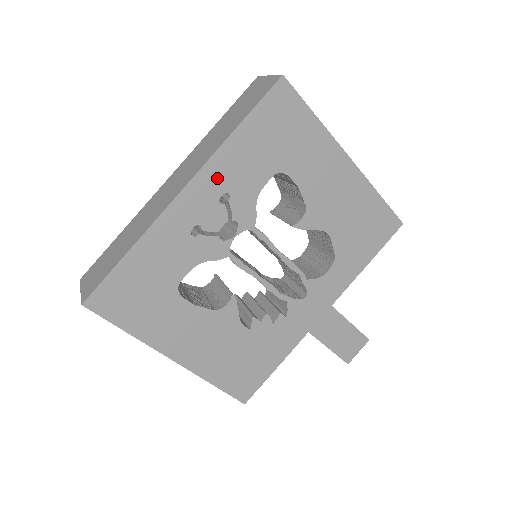
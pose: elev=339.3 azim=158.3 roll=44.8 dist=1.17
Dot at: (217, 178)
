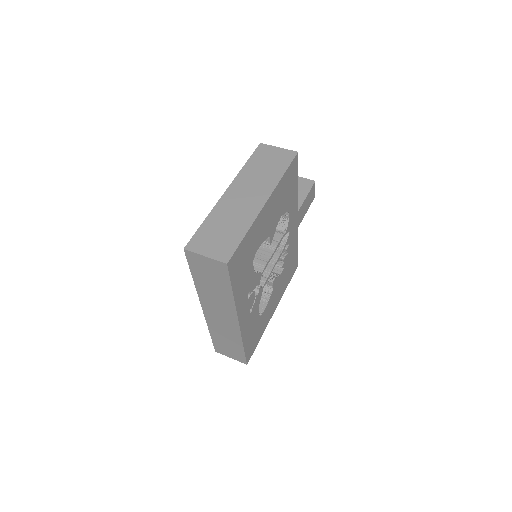
Dot at: (242, 302)
